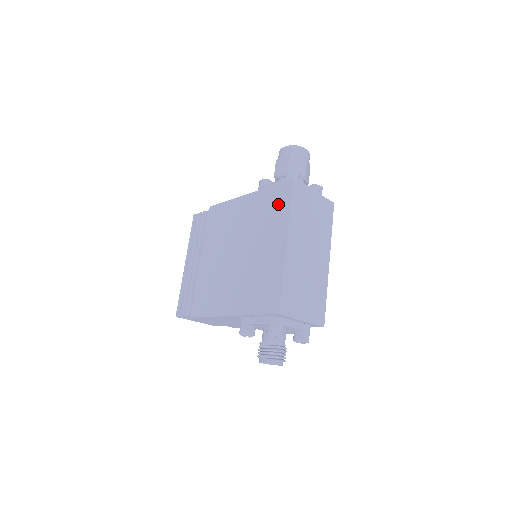
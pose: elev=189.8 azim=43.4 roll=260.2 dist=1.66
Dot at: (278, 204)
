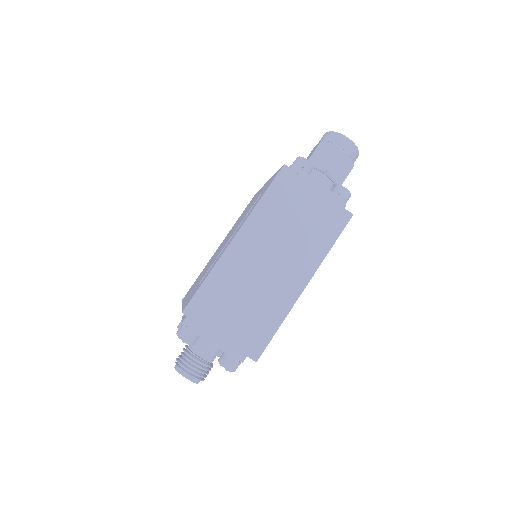
Dot at: (263, 192)
